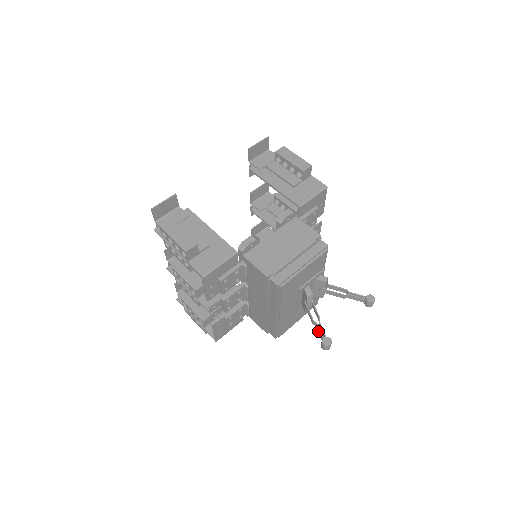
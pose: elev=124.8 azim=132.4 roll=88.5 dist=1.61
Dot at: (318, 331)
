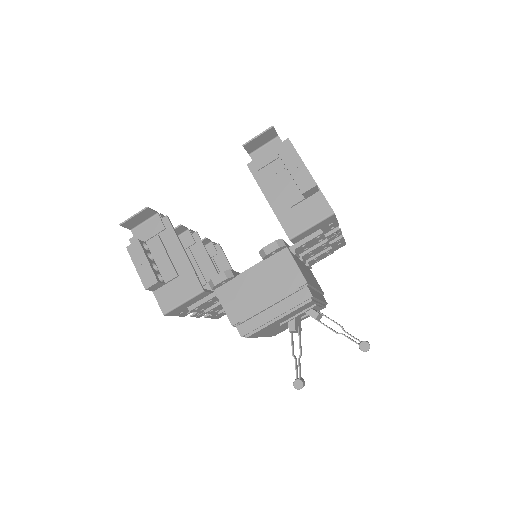
Dot at: (296, 366)
